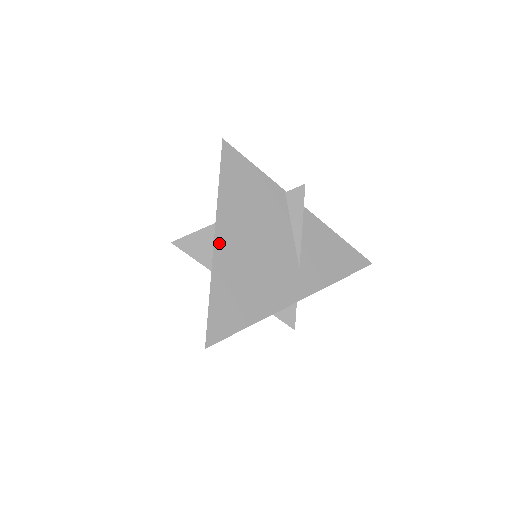
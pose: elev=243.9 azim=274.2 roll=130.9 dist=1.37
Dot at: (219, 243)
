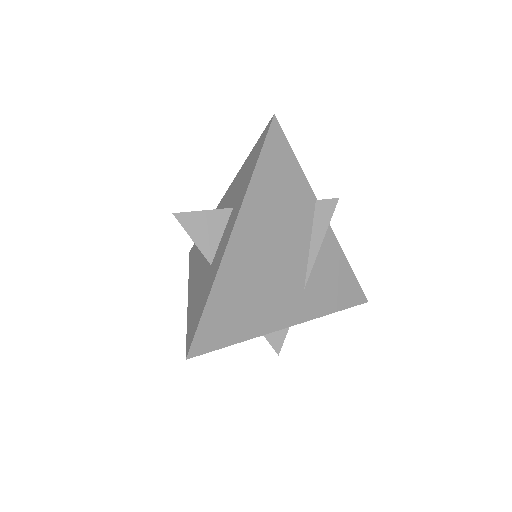
Dot at: (235, 238)
